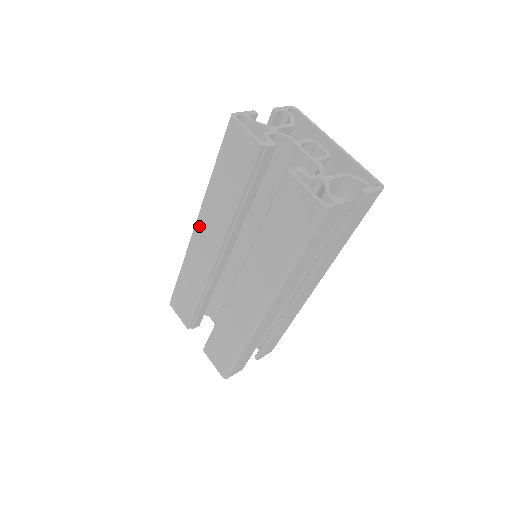
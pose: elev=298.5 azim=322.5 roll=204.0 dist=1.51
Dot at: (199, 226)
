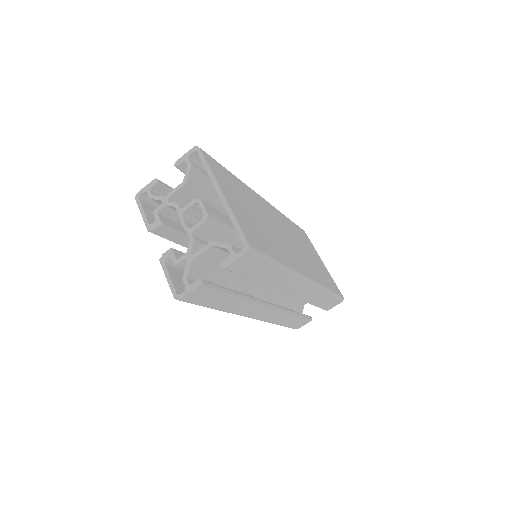
Dot at: occluded
